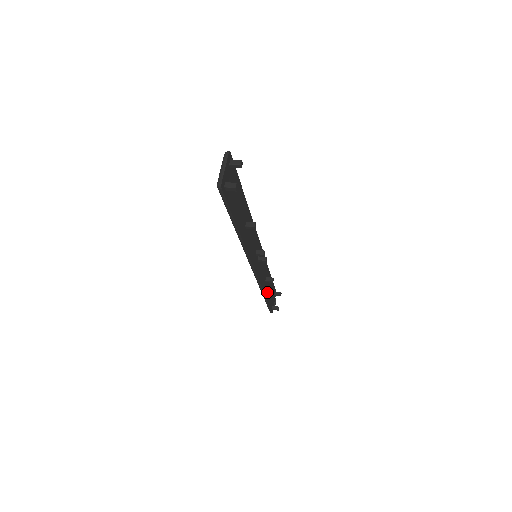
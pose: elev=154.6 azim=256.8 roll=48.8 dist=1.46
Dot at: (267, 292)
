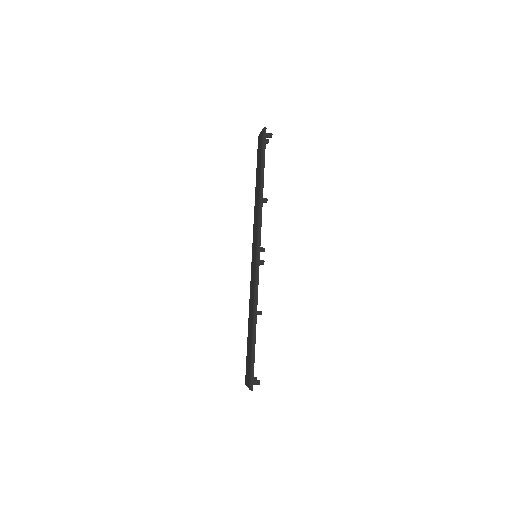
Dot at: occluded
